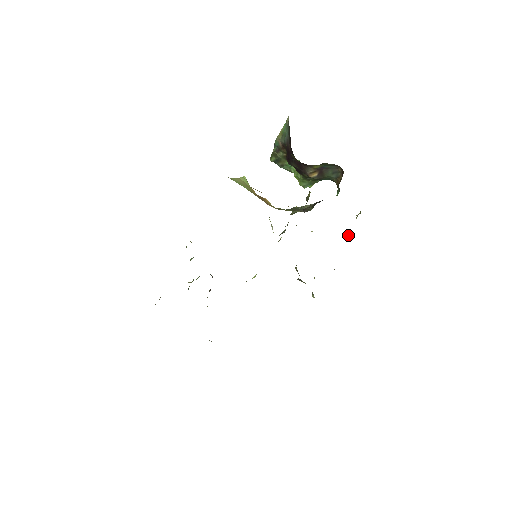
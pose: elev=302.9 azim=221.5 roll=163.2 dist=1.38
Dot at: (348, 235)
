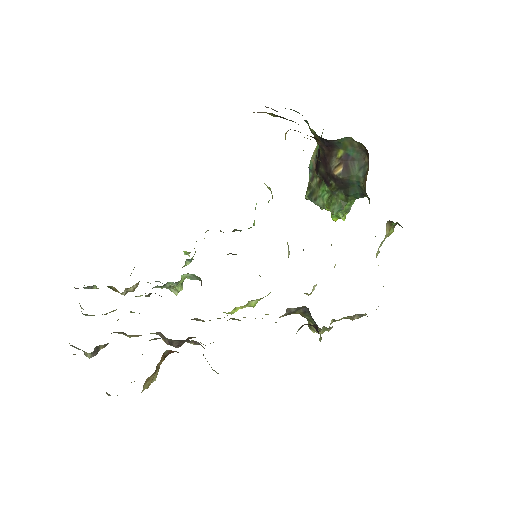
Dot at: occluded
